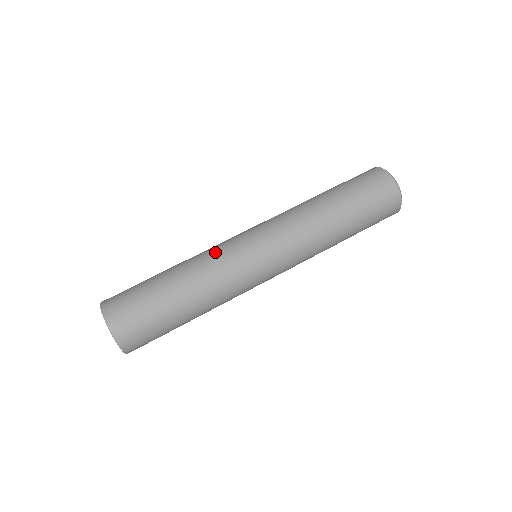
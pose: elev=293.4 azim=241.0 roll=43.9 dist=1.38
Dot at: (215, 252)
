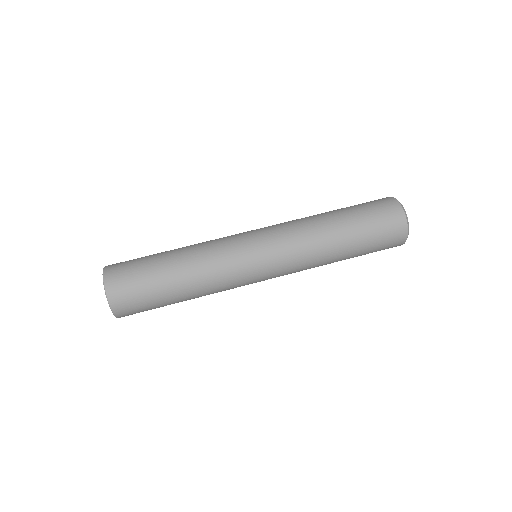
Dot at: (215, 239)
